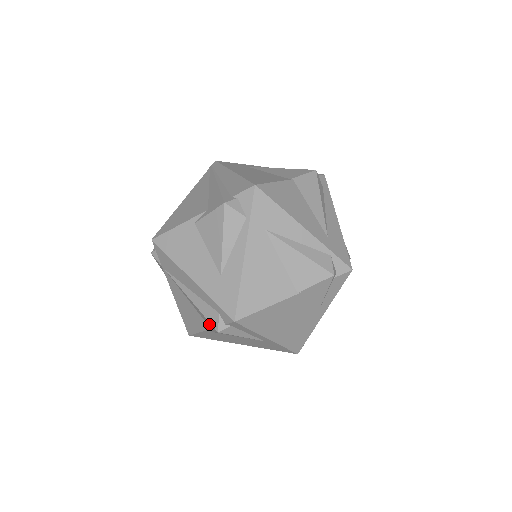
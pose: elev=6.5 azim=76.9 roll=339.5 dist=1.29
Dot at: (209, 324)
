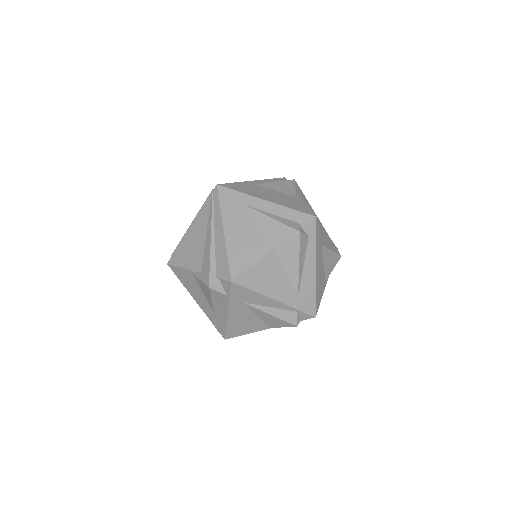
Dot at: occluded
